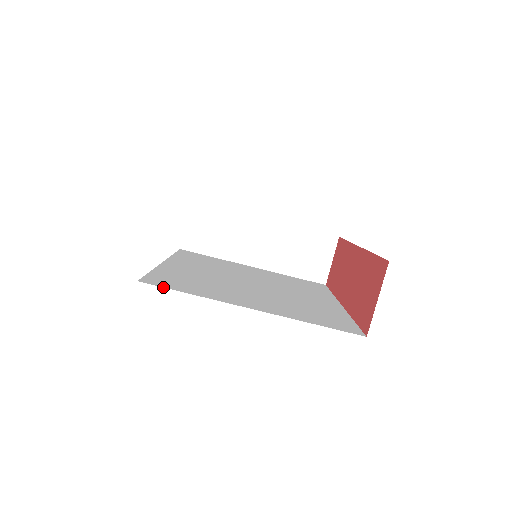
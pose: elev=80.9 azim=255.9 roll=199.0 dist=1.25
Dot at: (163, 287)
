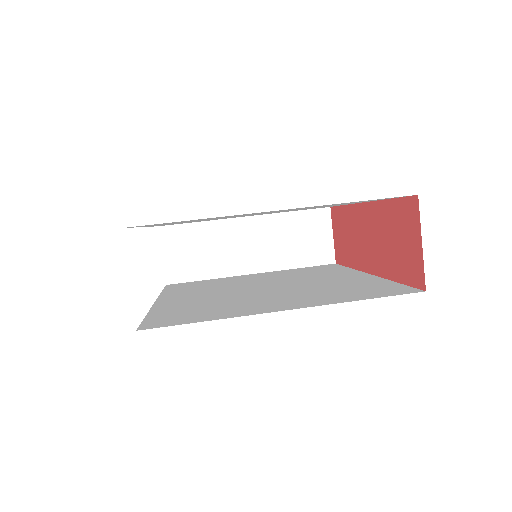
Dot at: occluded
